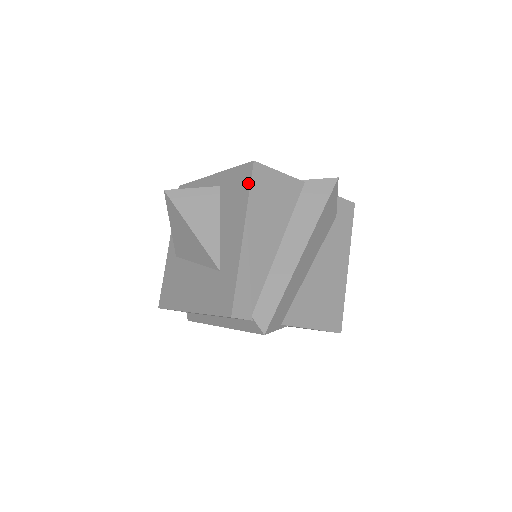
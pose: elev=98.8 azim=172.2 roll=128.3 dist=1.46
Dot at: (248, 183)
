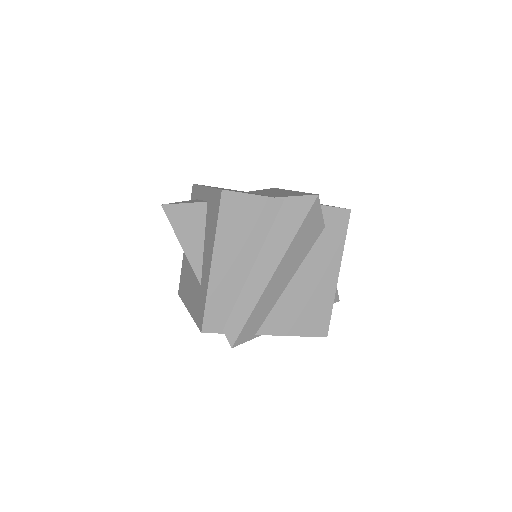
Dot at: (217, 211)
